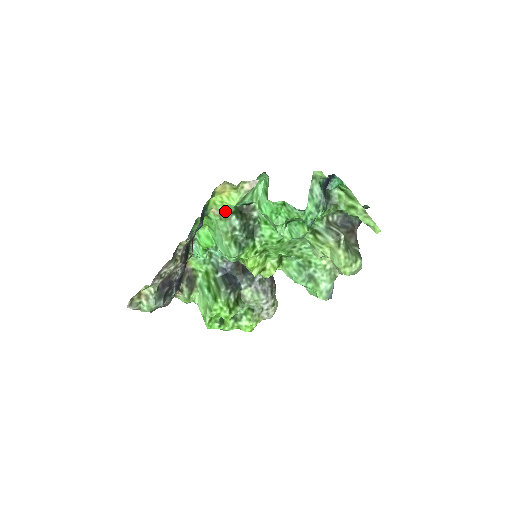
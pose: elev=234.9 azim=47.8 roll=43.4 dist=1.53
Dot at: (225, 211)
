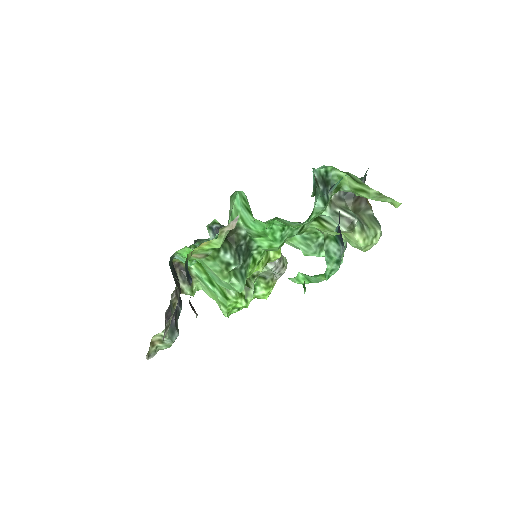
Dot at: (209, 252)
